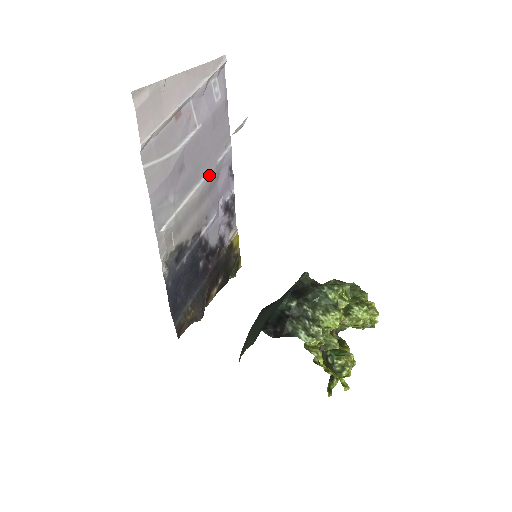
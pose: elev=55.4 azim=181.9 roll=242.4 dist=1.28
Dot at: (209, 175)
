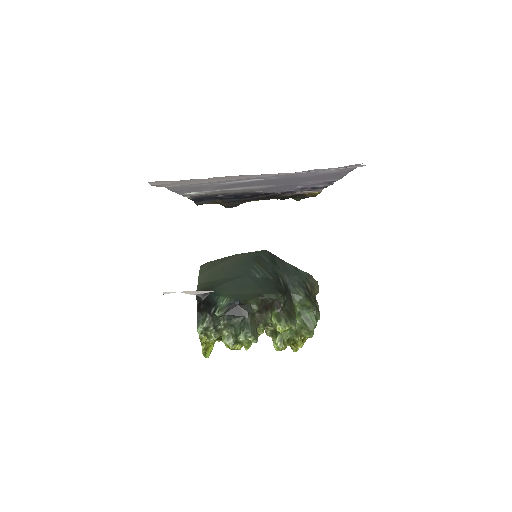
Dot at: (282, 185)
